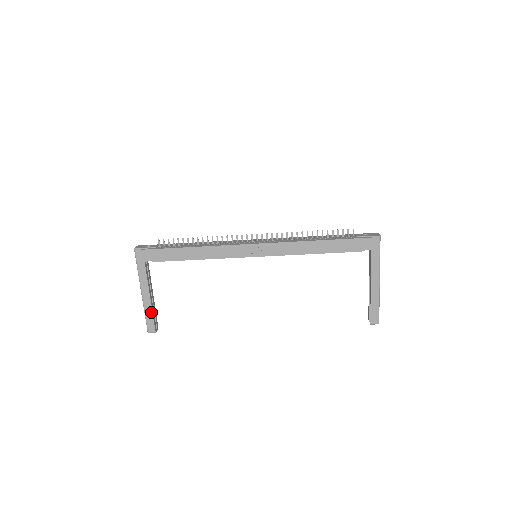
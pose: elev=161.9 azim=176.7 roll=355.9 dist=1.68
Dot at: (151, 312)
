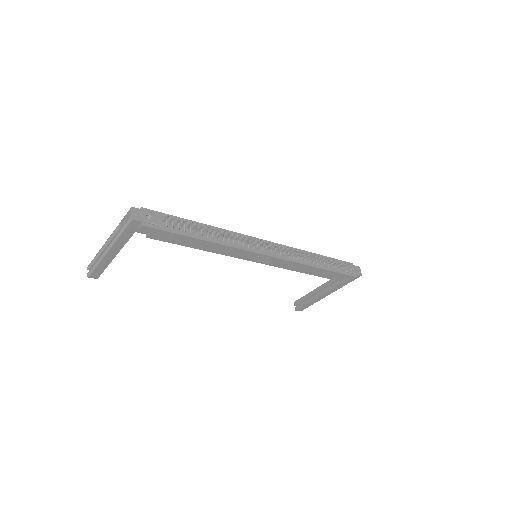
Dot at: (106, 266)
